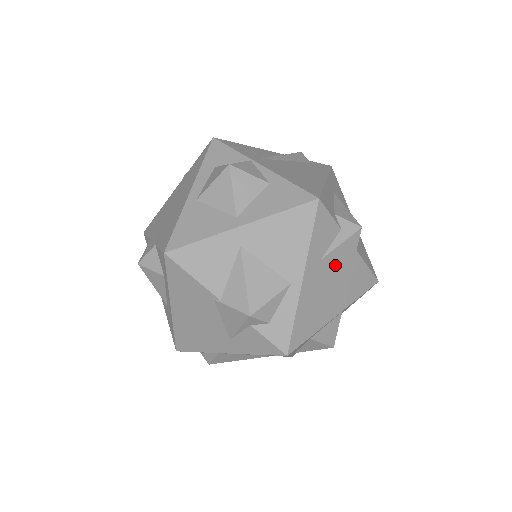
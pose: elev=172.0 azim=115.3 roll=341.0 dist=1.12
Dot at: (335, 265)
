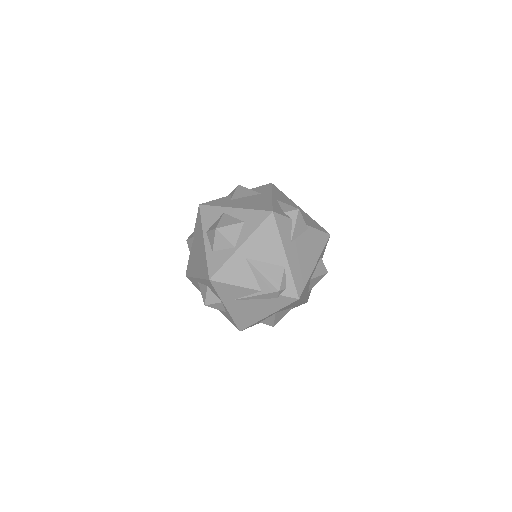
Dot at: occluded
